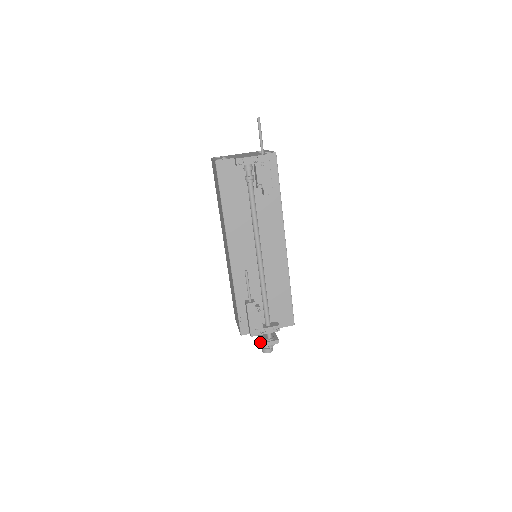
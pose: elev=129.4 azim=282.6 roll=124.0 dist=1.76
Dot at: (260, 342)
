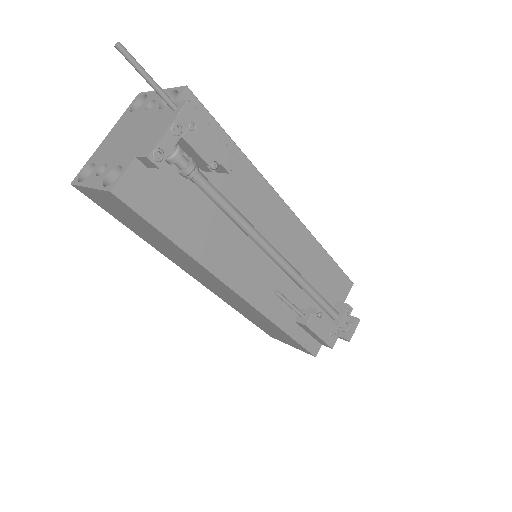
Dot at: occluded
